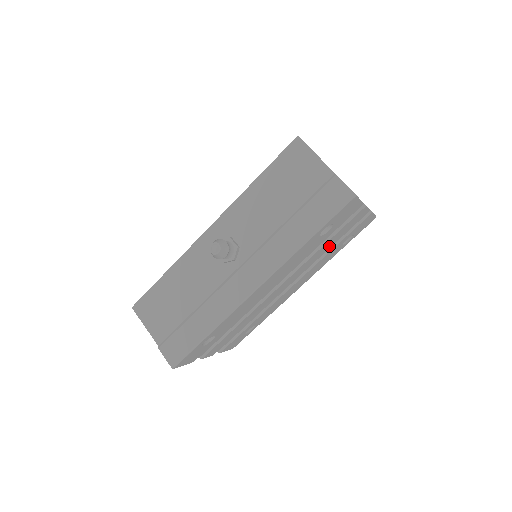
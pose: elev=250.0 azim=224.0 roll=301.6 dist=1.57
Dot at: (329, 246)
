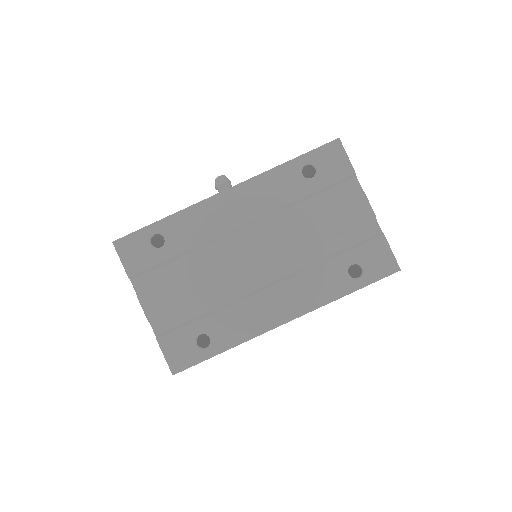
Dot at: (322, 237)
